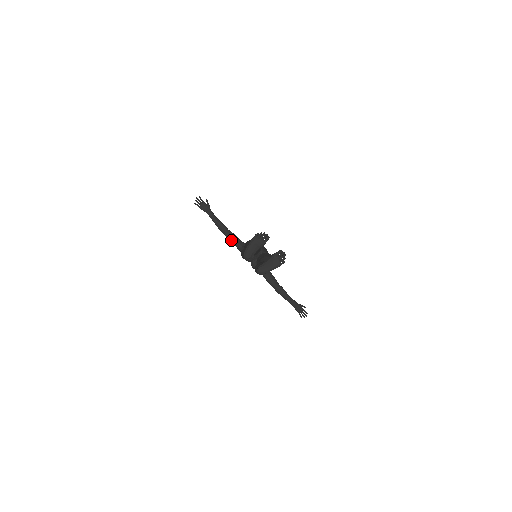
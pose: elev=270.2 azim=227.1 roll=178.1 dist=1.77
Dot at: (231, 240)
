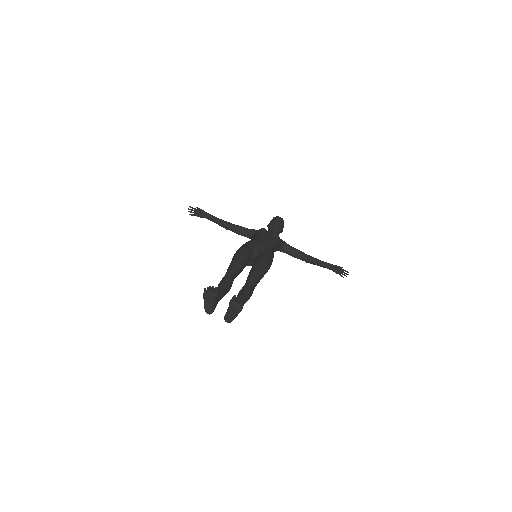
Dot at: (239, 234)
